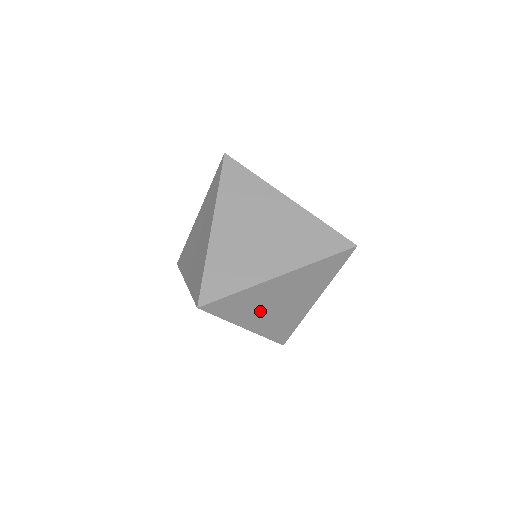
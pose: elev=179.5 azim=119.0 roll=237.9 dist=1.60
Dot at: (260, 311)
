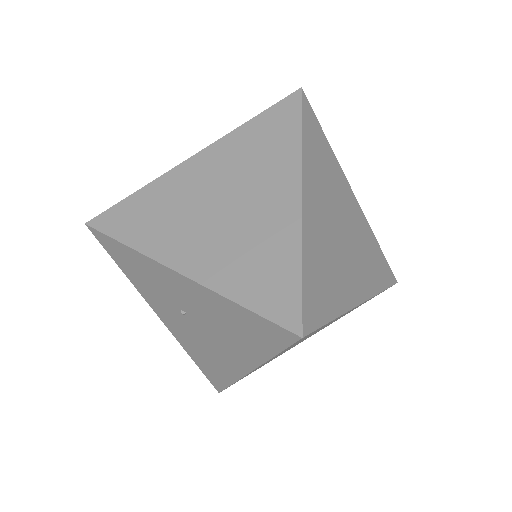
Dot at: (188, 227)
